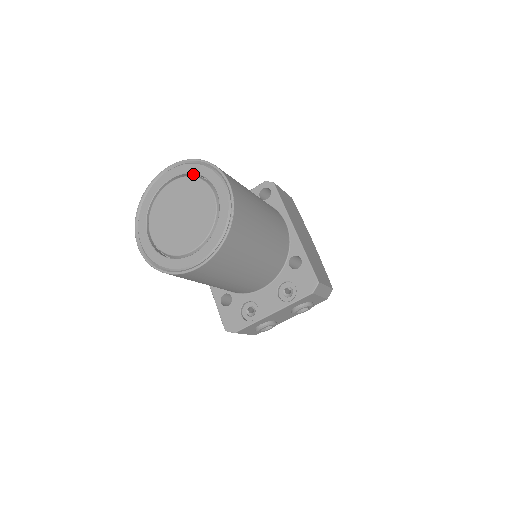
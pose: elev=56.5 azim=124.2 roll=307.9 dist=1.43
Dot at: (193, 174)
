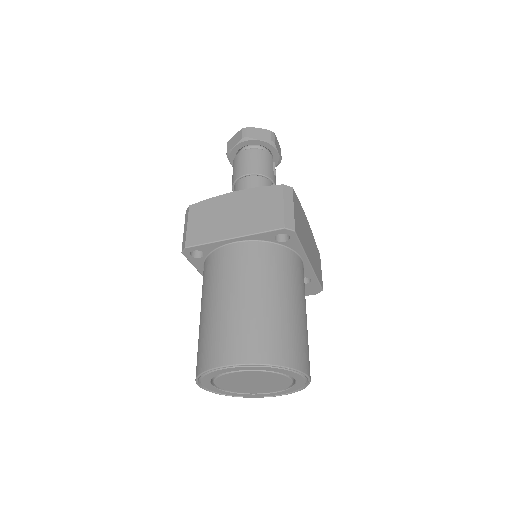
Dot at: (267, 368)
